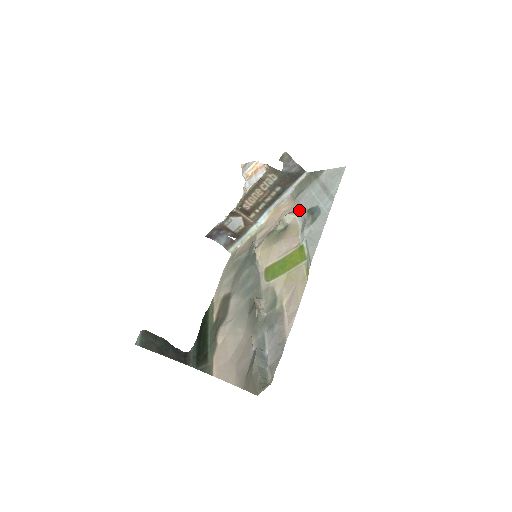
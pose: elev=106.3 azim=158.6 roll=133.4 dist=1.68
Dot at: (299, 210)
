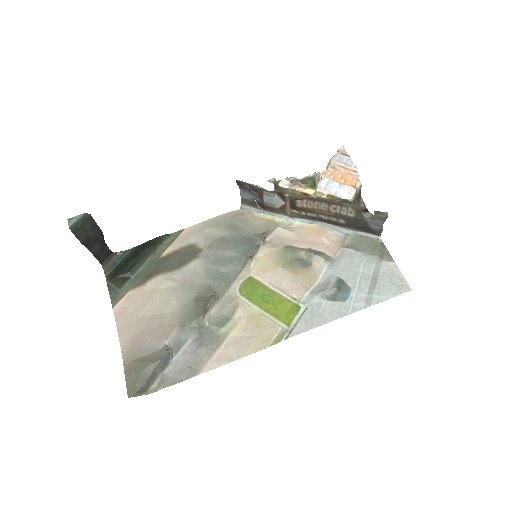
Dot at: (334, 266)
